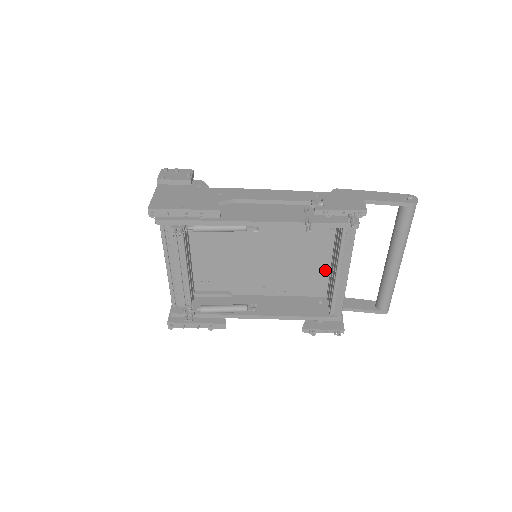
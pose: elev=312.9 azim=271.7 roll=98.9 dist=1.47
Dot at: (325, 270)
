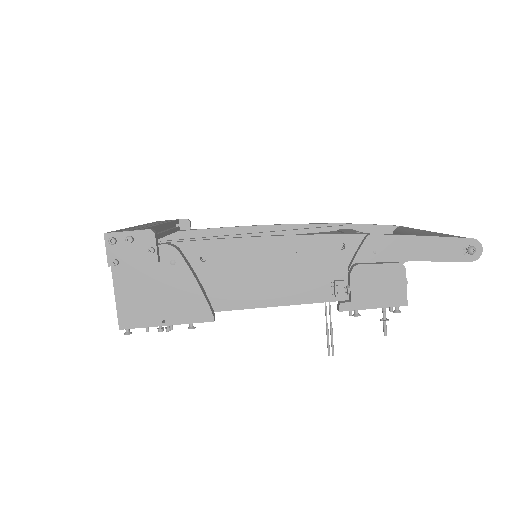
Dot at: occluded
